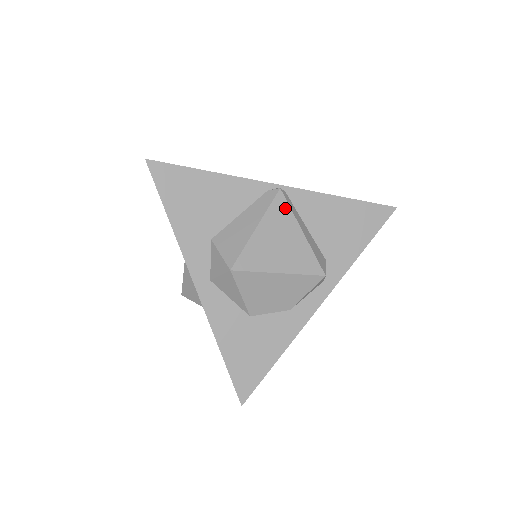
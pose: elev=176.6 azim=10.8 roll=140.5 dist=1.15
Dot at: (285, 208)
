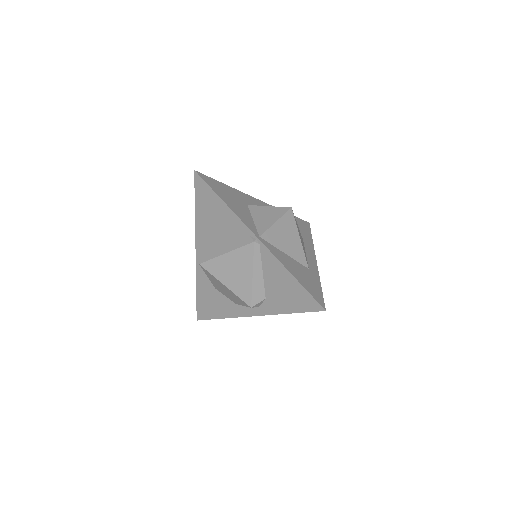
Dot at: (250, 255)
